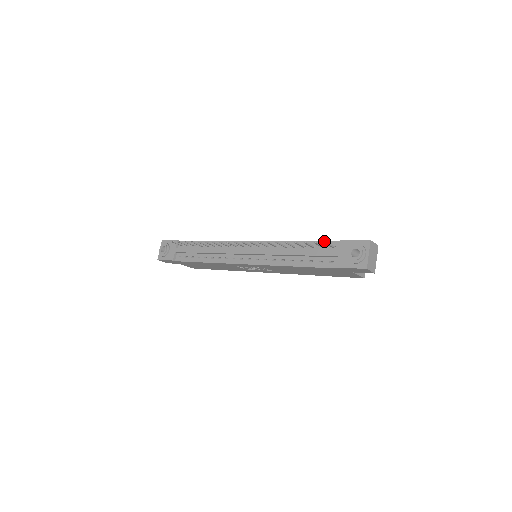
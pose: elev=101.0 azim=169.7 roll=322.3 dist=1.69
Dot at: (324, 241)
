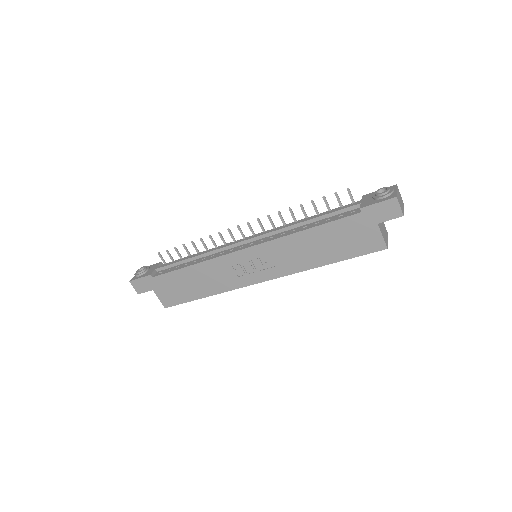
Dot at: occluded
